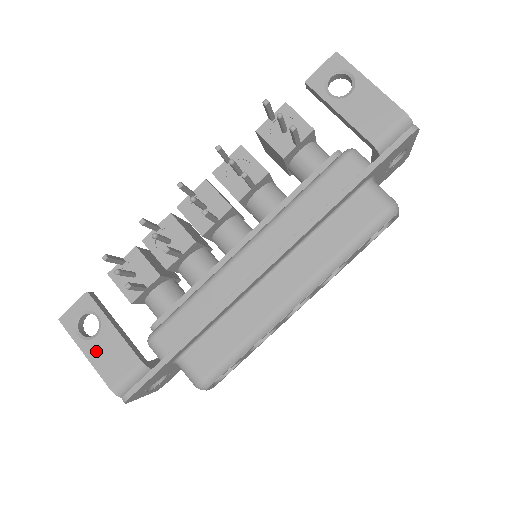
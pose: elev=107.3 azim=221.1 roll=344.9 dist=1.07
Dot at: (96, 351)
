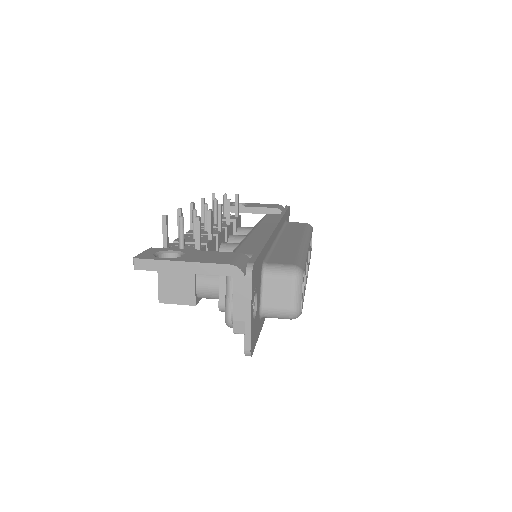
Dot at: (193, 258)
